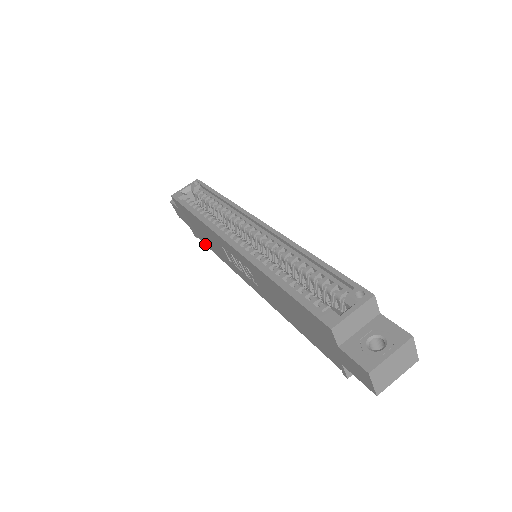
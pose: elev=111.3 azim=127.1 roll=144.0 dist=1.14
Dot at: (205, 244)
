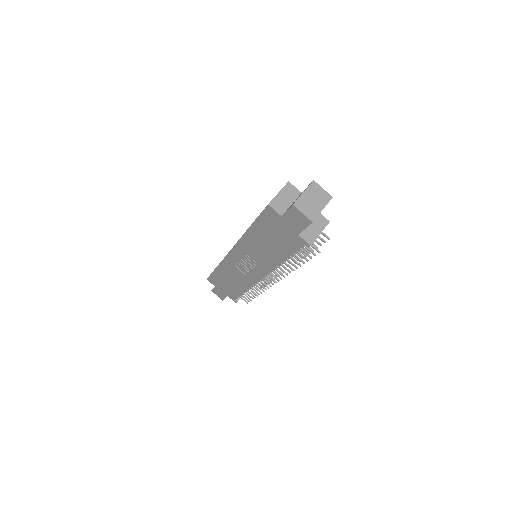
Dot at: (239, 295)
